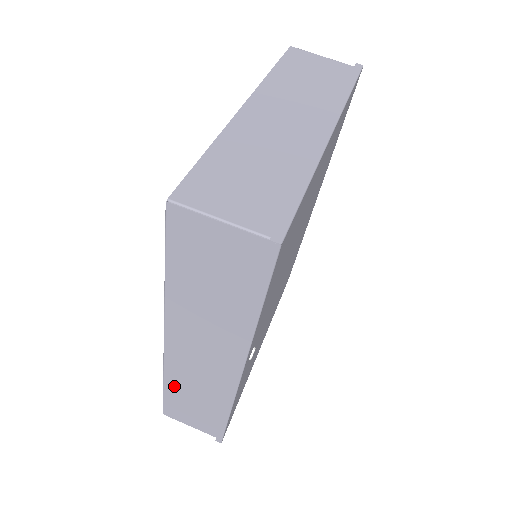
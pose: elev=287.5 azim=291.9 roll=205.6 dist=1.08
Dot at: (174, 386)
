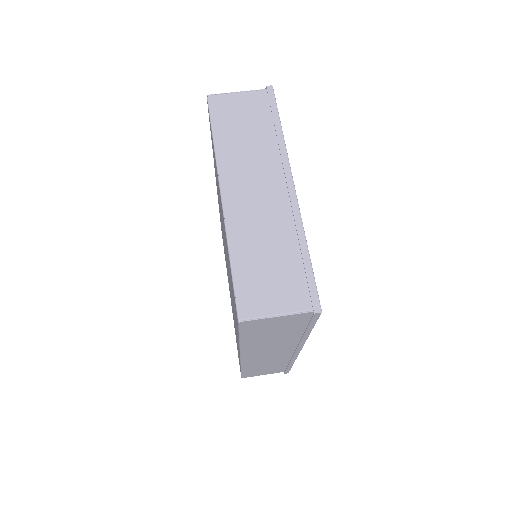
Dot at: (250, 368)
